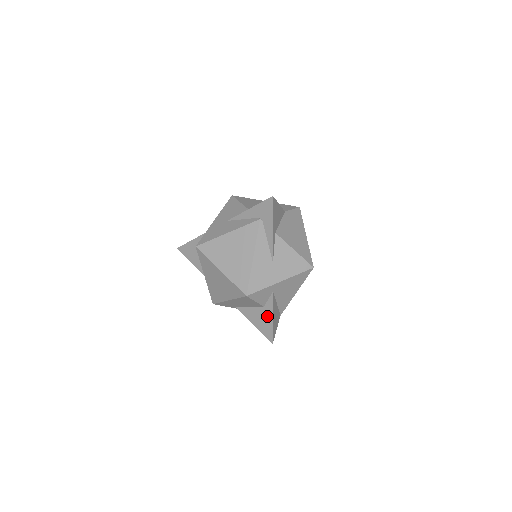
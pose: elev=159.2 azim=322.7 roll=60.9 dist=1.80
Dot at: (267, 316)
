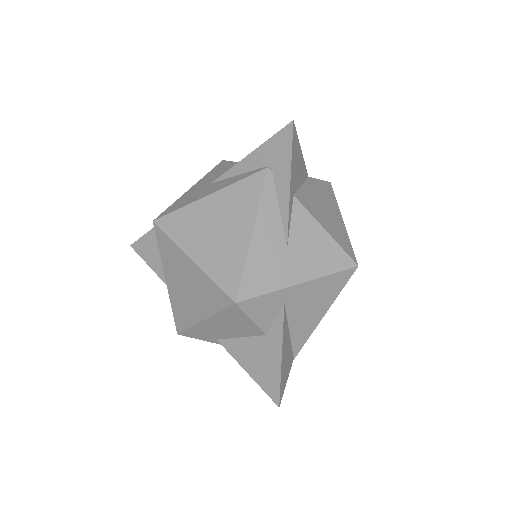
Dot at: (271, 353)
